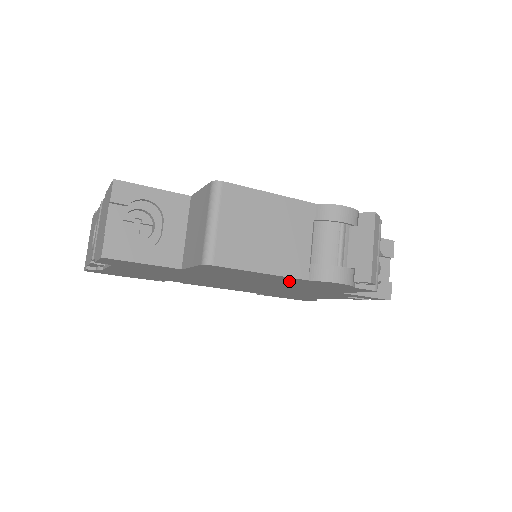
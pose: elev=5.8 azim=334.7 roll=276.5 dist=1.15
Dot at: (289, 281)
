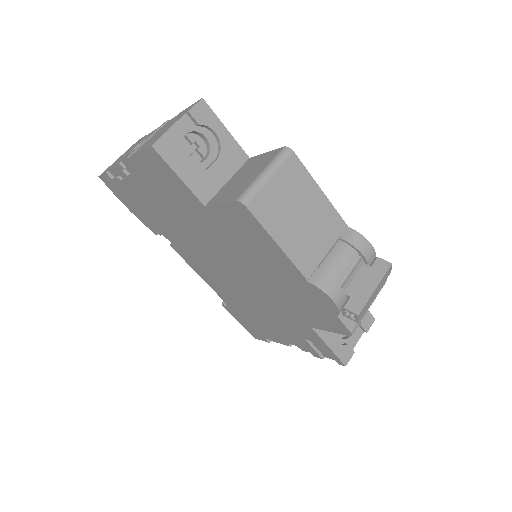
Dot at: (286, 277)
